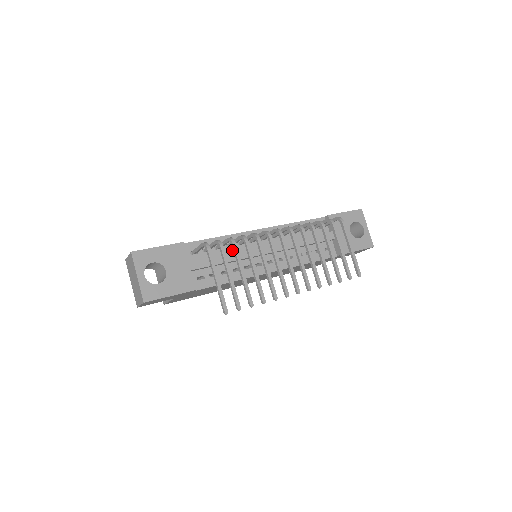
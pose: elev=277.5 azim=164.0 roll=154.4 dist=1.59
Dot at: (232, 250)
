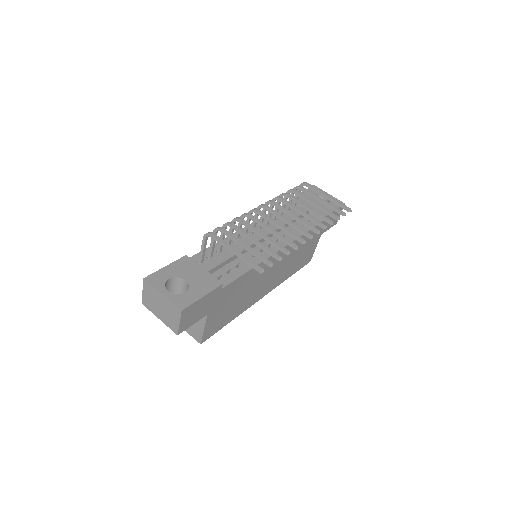
Dot at: occluded
